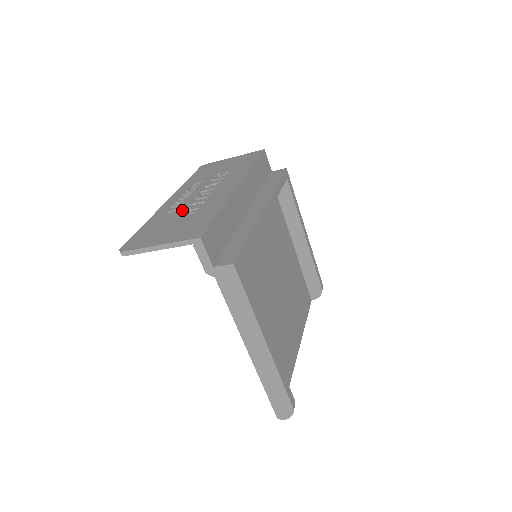
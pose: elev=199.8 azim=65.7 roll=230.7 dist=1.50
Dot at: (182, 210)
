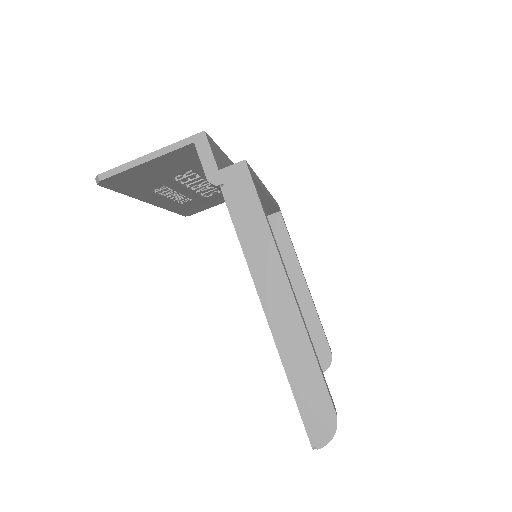
Dot at: occluded
